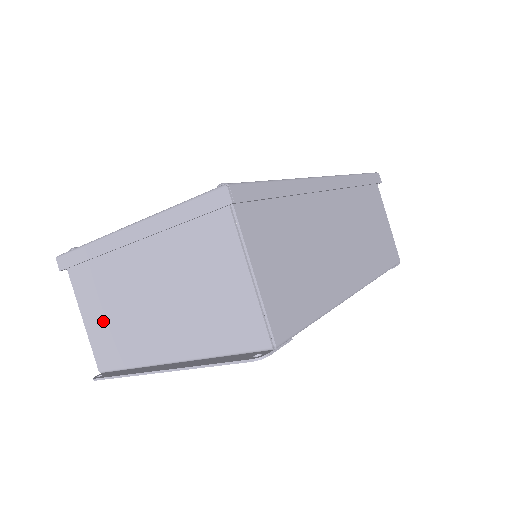
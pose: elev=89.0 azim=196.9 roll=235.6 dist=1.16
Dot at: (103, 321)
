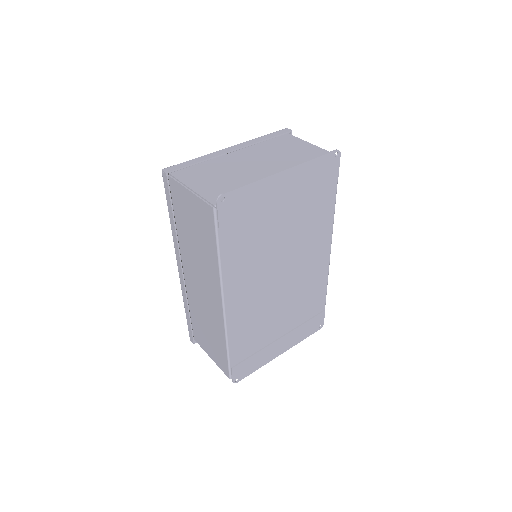
Dot at: (214, 183)
